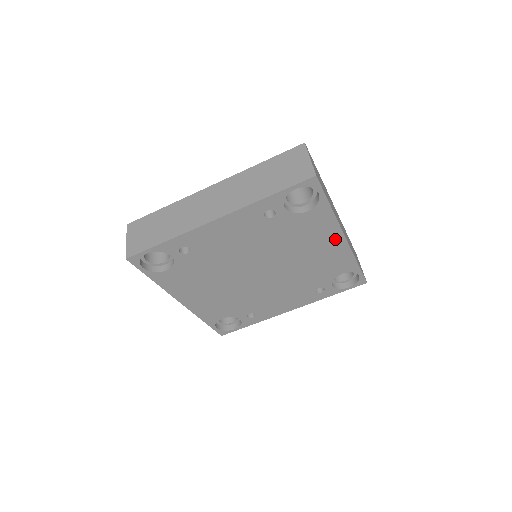
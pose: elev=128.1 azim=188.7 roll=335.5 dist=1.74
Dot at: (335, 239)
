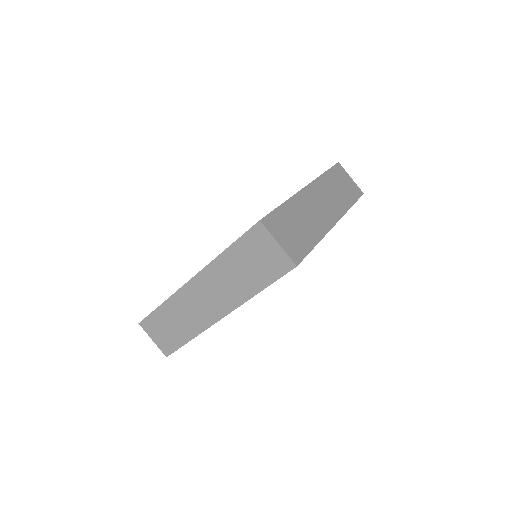
Dot at: occluded
